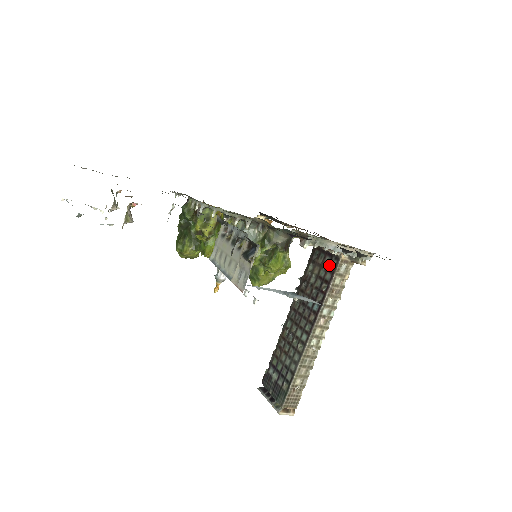
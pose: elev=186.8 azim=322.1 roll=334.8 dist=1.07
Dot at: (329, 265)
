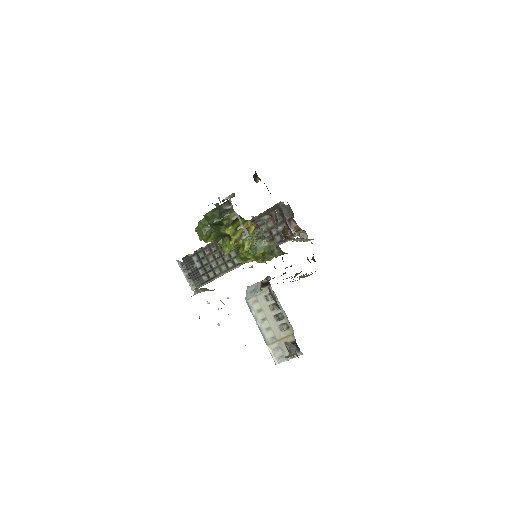
Dot at: occluded
